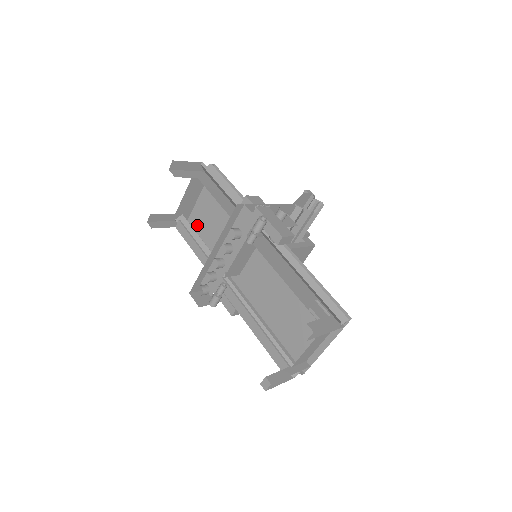
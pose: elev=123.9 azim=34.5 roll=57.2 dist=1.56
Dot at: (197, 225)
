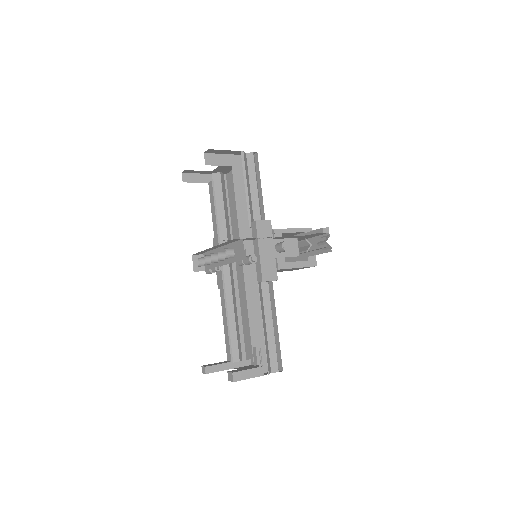
Dot at: (230, 187)
